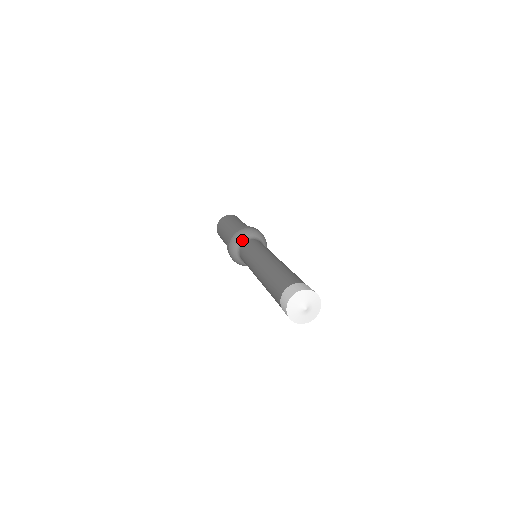
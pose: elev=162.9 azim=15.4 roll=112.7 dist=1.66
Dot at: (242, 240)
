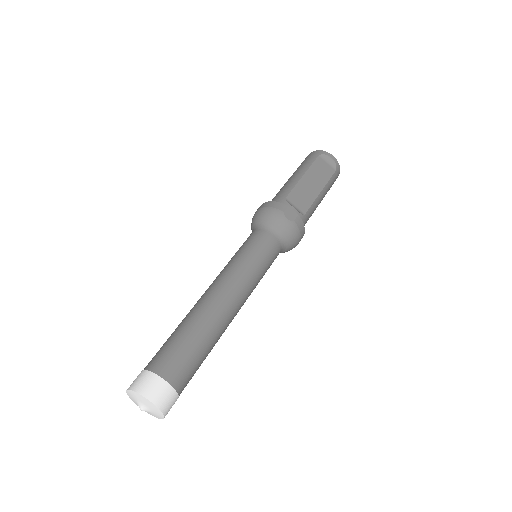
Dot at: (252, 229)
